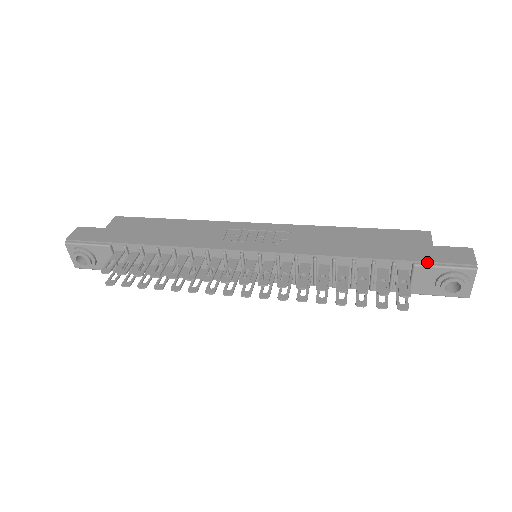
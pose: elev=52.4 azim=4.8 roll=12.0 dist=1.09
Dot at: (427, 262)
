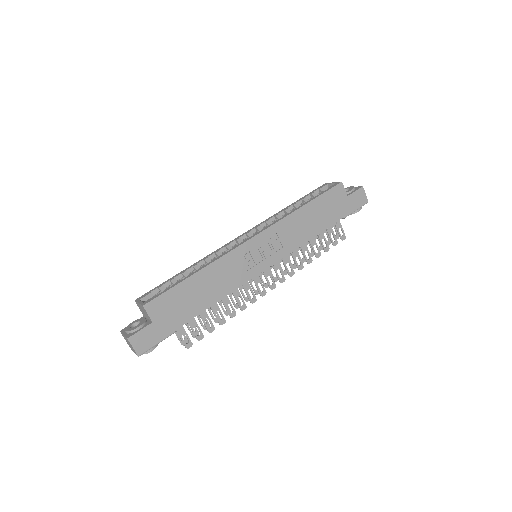
Dot at: (349, 213)
